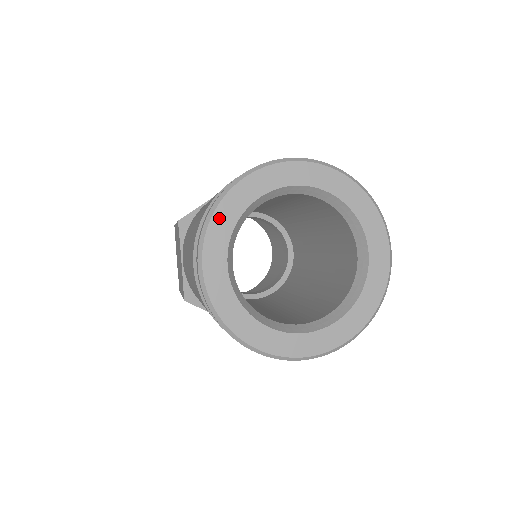
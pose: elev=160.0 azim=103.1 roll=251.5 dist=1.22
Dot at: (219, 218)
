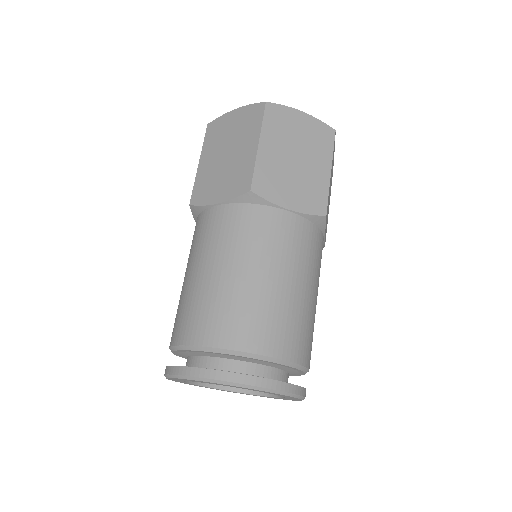
Dot at: occluded
